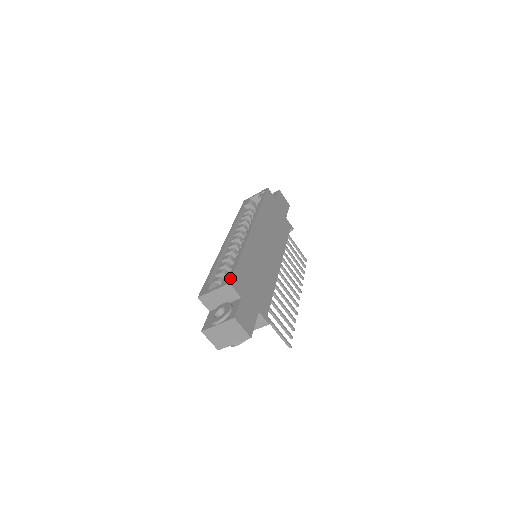
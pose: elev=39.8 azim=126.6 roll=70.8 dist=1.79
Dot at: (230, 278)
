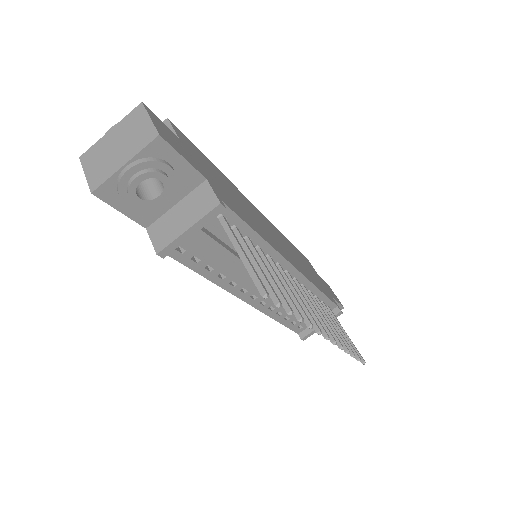
Dot at: occluded
